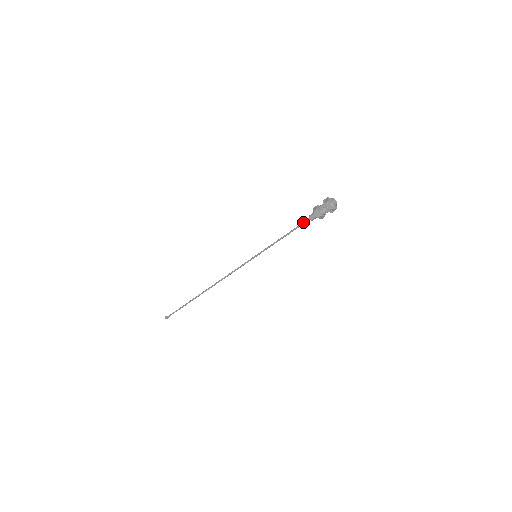
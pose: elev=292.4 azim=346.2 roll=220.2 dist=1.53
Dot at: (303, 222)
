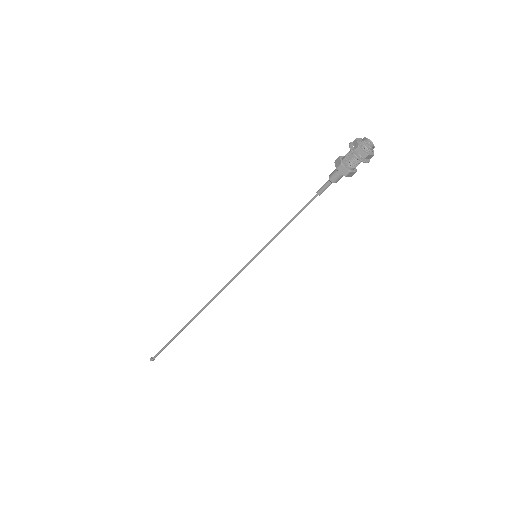
Dot at: (321, 189)
